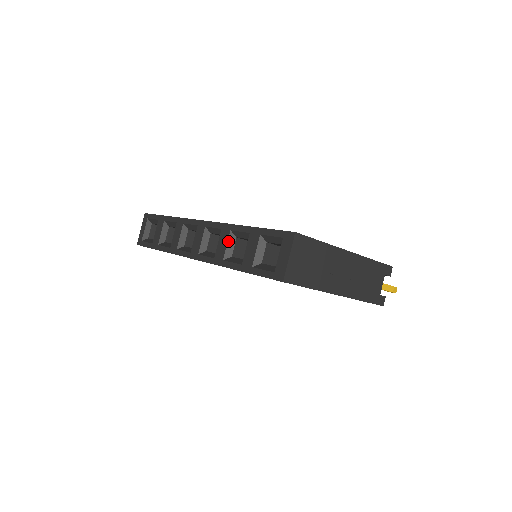
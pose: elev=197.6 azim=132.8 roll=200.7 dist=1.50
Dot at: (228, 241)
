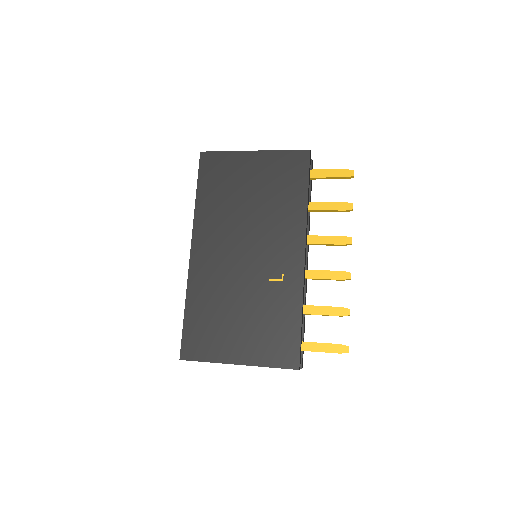
Dot at: occluded
